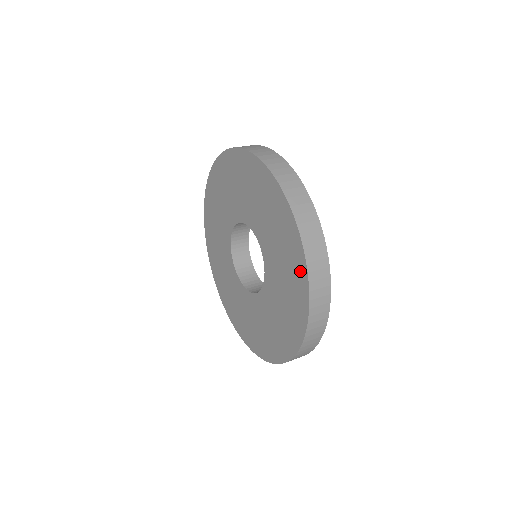
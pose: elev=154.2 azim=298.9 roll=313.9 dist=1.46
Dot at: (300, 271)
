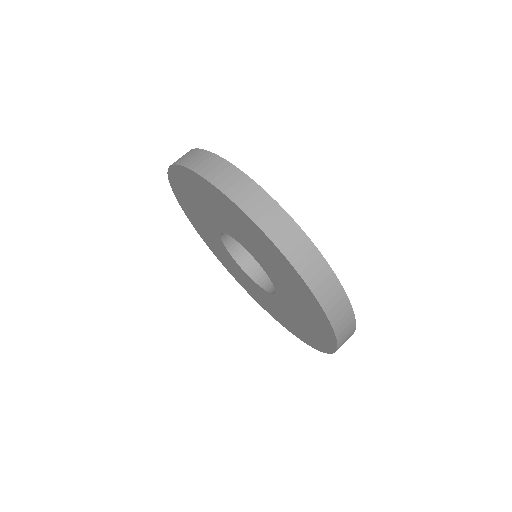
Dot at: (323, 345)
